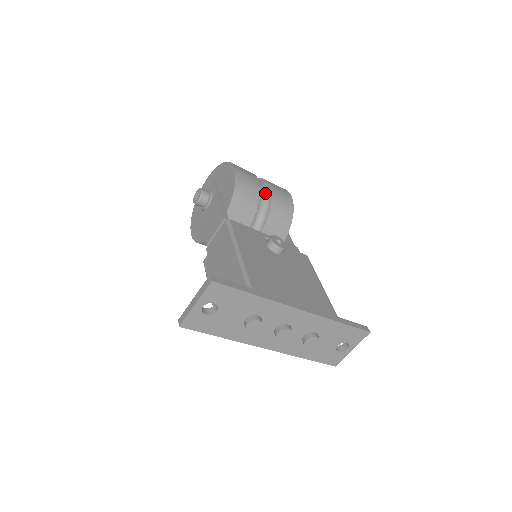
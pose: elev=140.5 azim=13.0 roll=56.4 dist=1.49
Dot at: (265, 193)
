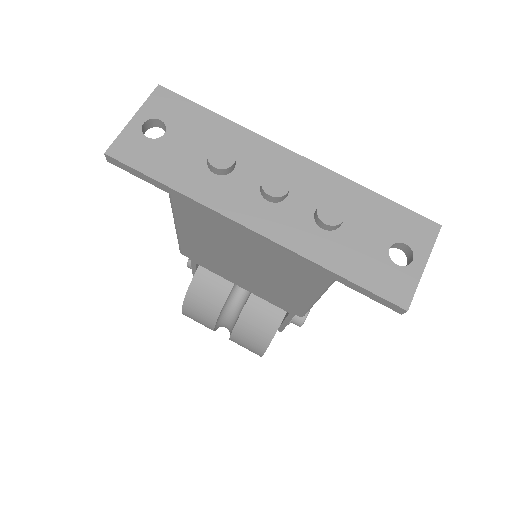
Dot at: occluded
